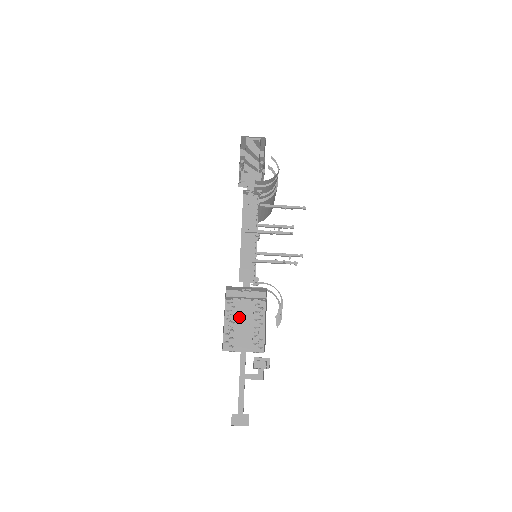
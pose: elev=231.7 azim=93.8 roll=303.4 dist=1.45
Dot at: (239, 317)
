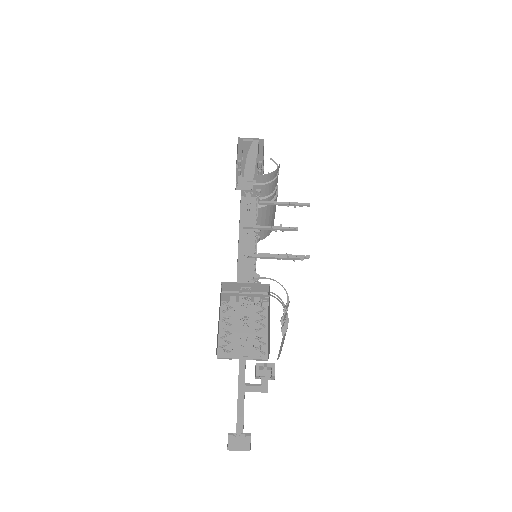
Dot at: (237, 320)
